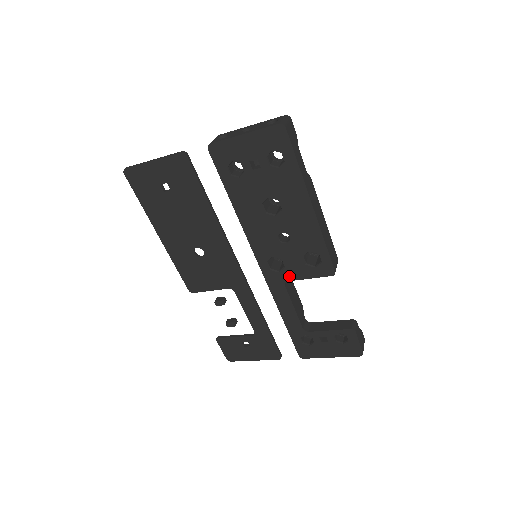
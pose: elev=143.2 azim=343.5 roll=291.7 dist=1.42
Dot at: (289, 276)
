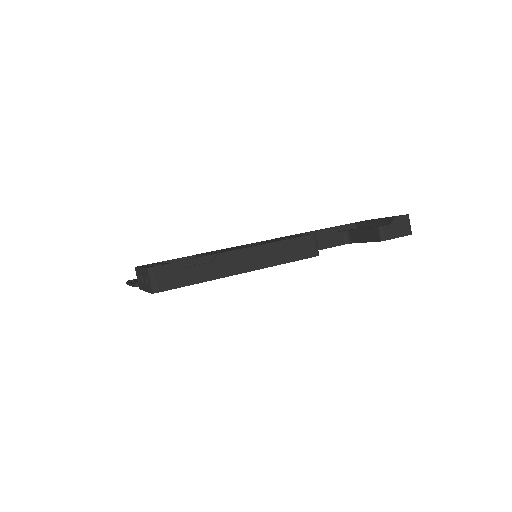
Dot at: occluded
